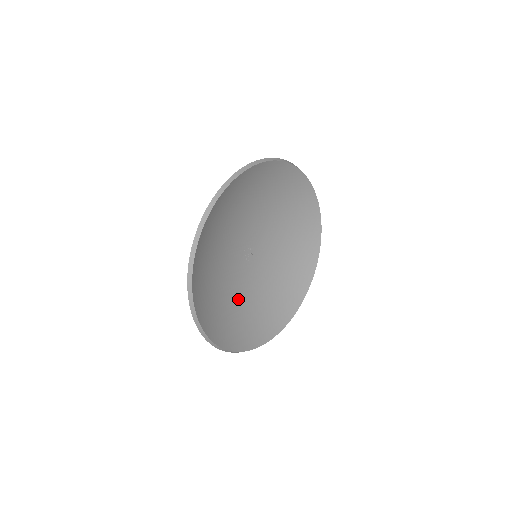
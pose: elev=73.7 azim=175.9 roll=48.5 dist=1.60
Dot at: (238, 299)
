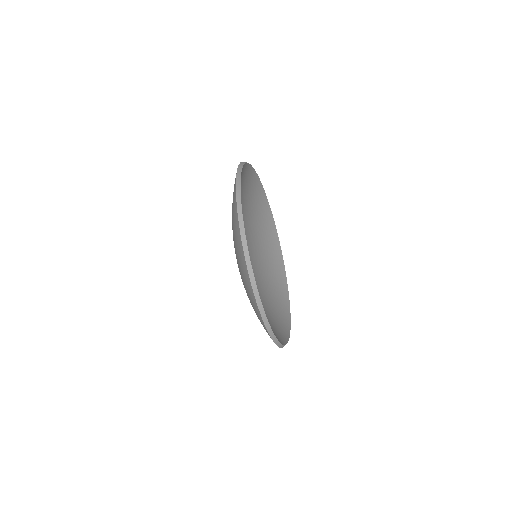
Dot at: (263, 287)
